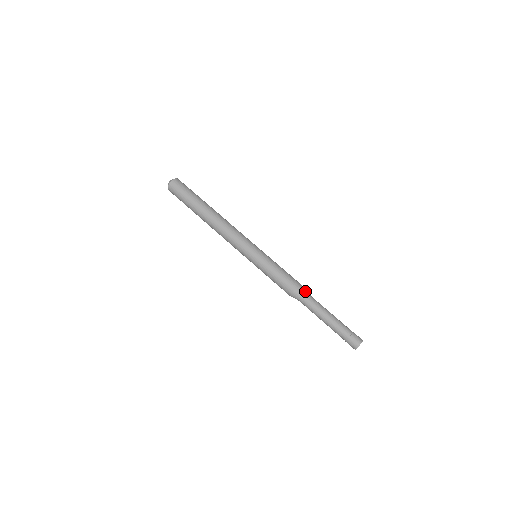
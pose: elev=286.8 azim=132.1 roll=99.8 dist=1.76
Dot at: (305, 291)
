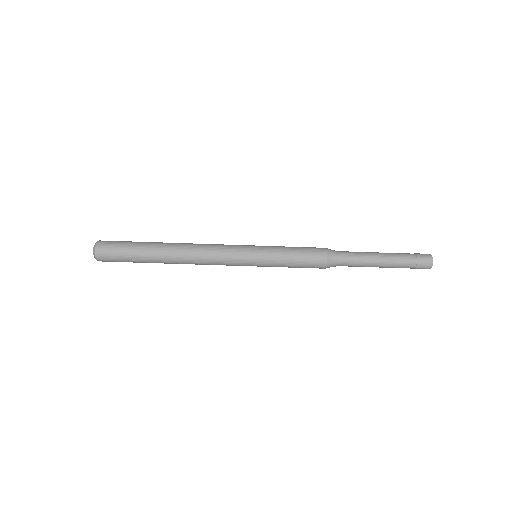
Dot at: (337, 259)
